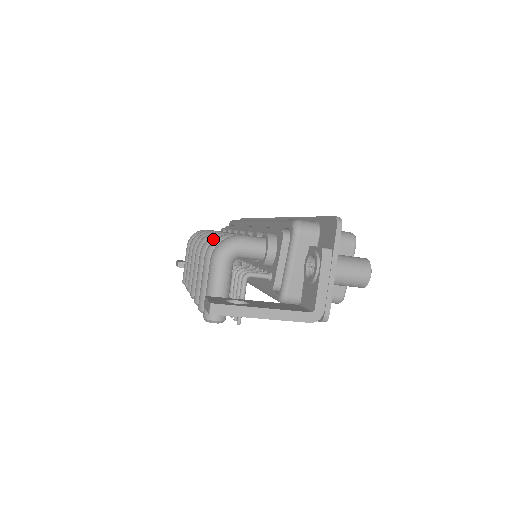
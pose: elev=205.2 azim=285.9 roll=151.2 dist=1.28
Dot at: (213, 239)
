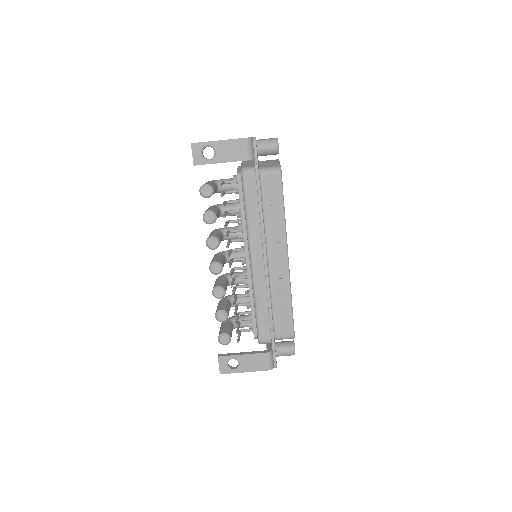
Dot at: occluded
